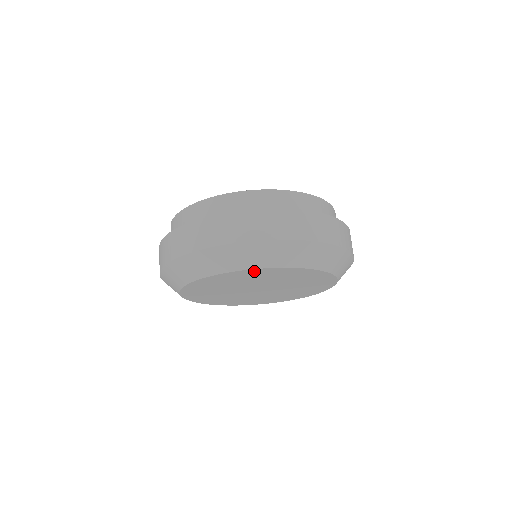
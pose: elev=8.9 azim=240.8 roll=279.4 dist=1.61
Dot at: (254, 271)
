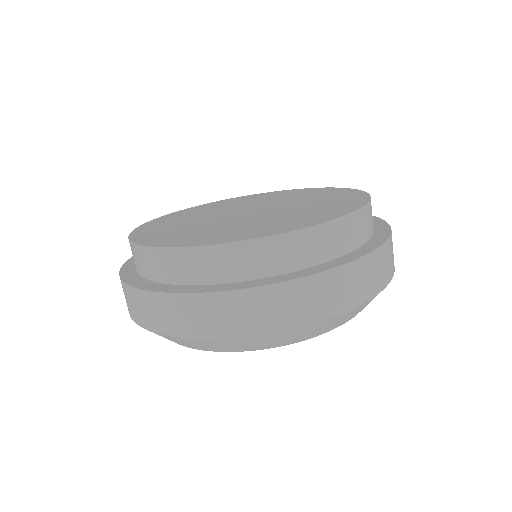
Dot at: occluded
